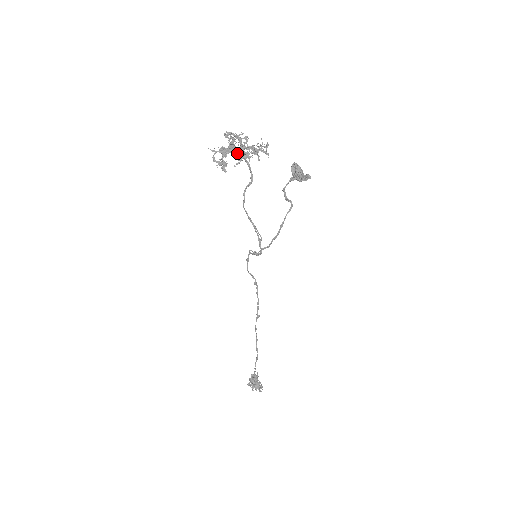
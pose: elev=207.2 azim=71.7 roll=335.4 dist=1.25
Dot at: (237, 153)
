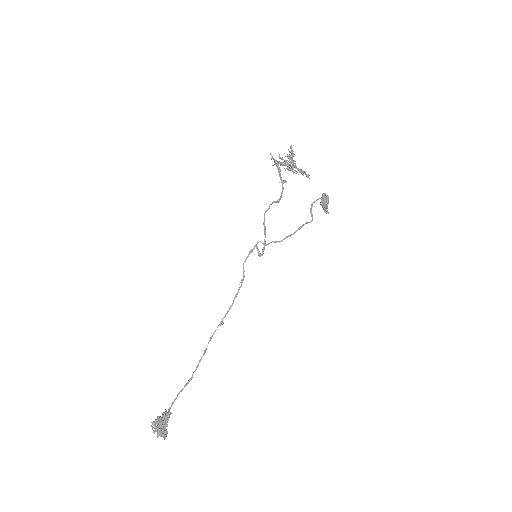
Dot at: (292, 163)
